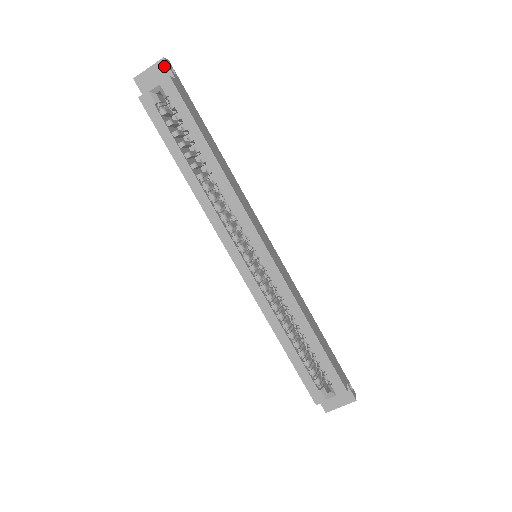
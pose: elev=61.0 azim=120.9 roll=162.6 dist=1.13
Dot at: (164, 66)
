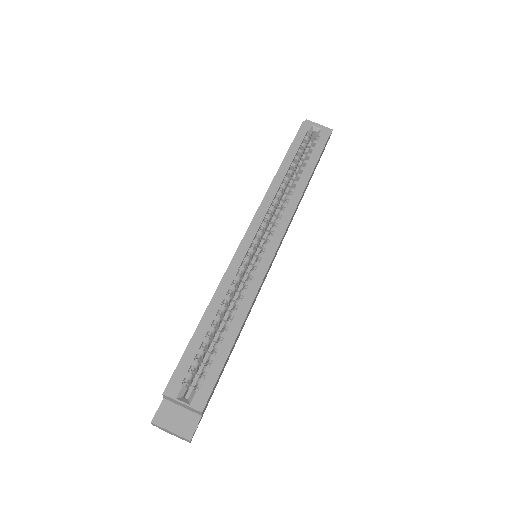
Dot at: occluded
